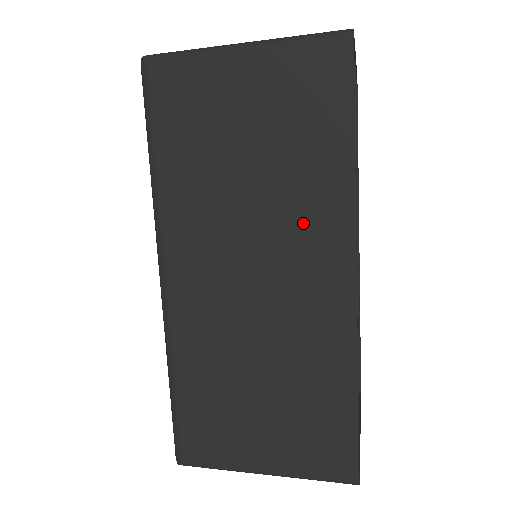
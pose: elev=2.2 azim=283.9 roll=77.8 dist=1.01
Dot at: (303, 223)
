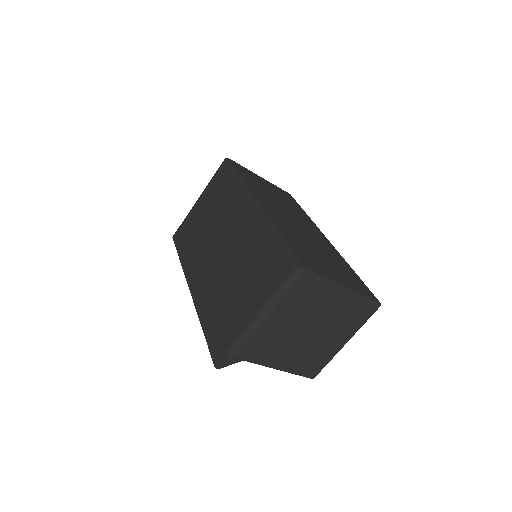
Dot at: (302, 218)
